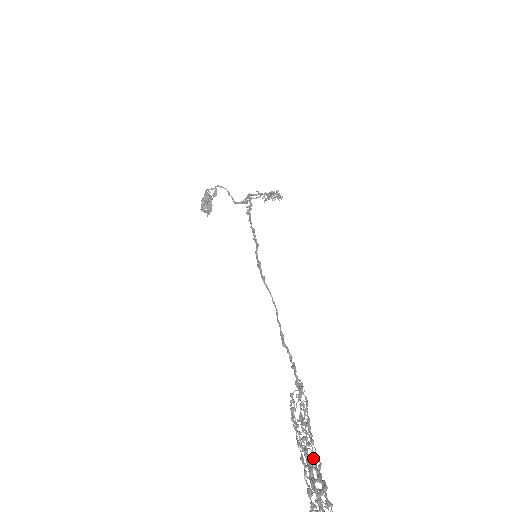
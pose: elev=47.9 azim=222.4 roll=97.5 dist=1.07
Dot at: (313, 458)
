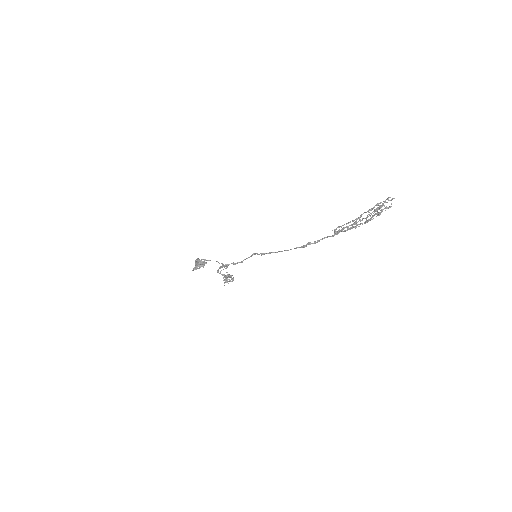
Dot at: (365, 222)
